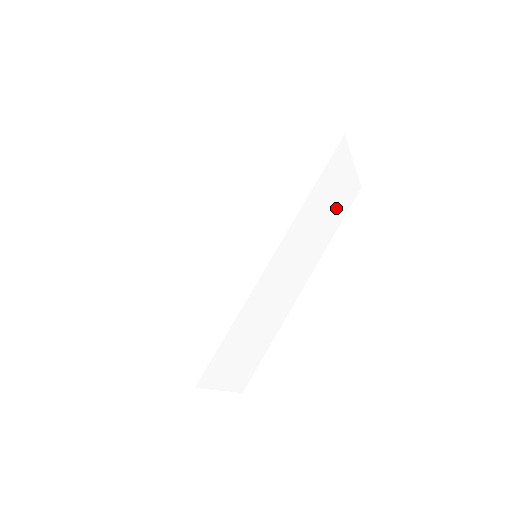
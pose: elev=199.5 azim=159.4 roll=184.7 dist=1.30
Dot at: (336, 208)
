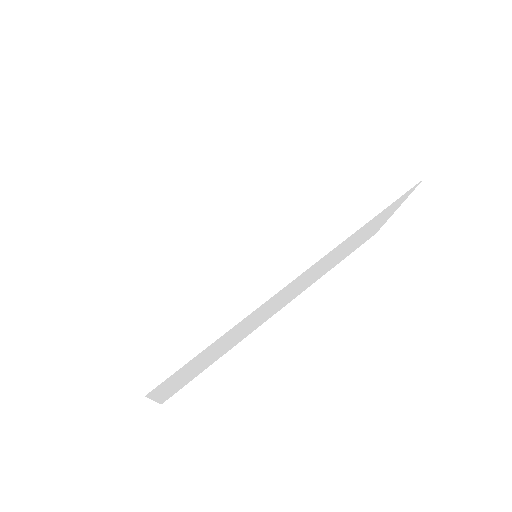
Dot at: (355, 245)
